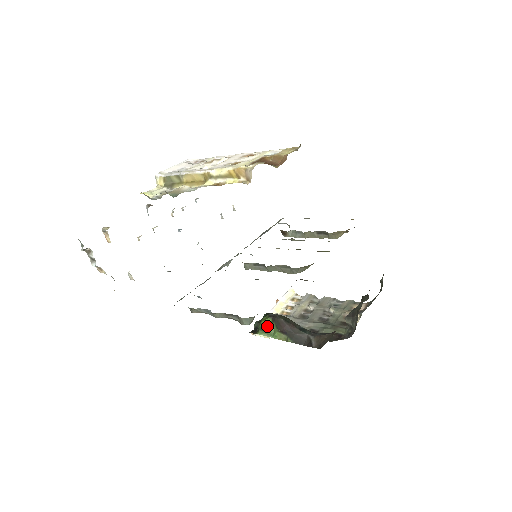
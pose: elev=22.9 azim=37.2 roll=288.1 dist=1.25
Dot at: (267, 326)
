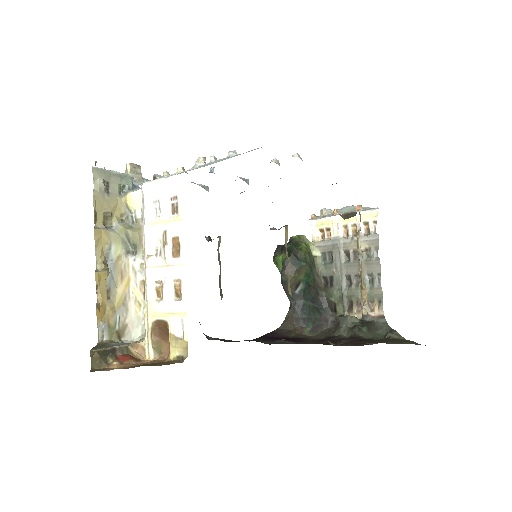
Dot at: (280, 264)
